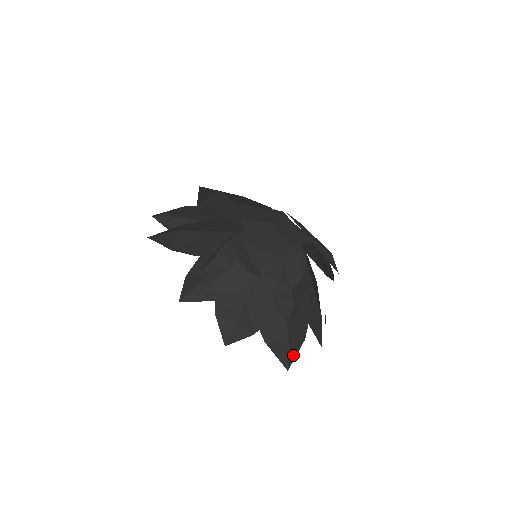
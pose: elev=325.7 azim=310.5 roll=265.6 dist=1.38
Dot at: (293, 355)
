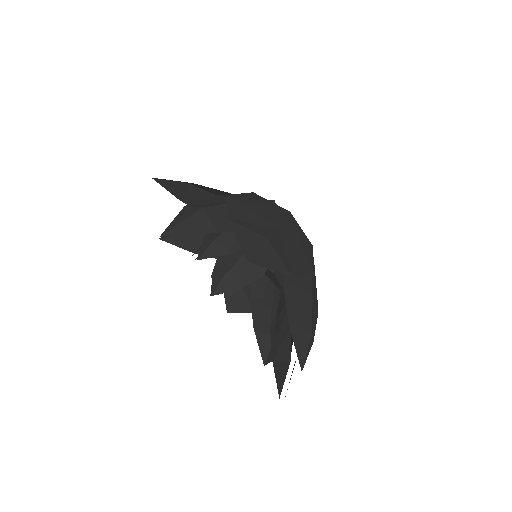
Dot at: occluded
